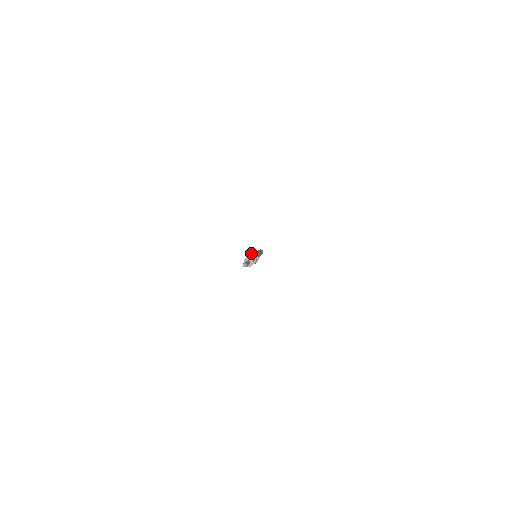
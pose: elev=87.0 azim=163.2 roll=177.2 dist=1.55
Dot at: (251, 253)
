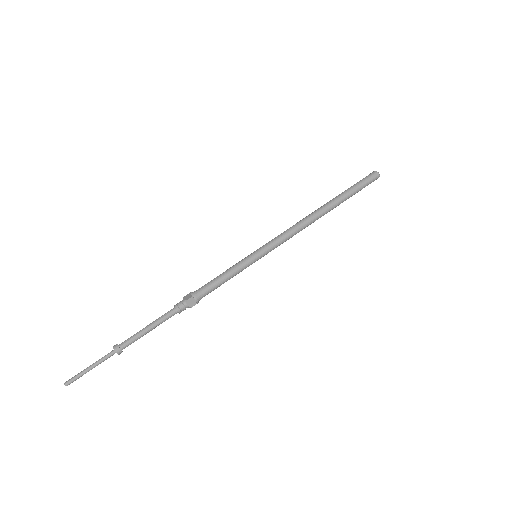
Dot at: (189, 293)
